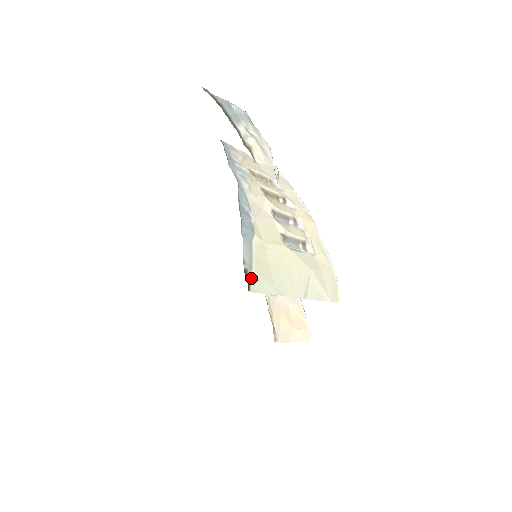
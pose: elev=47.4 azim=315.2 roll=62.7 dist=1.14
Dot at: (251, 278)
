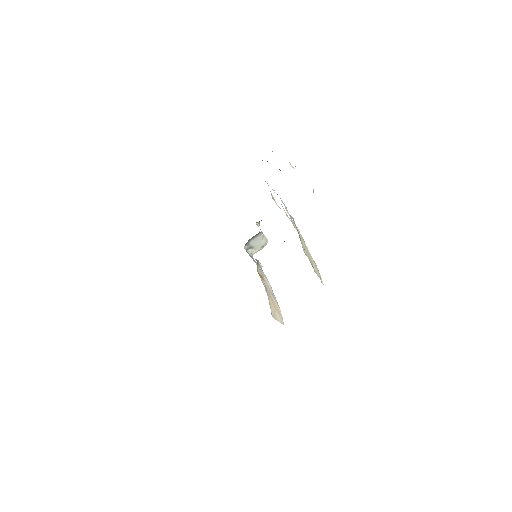
Dot at: occluded
